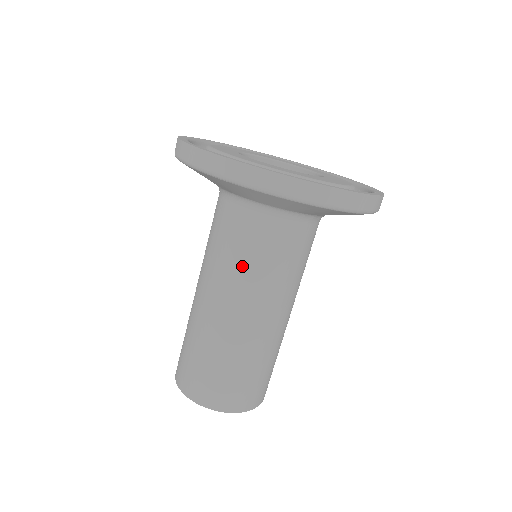
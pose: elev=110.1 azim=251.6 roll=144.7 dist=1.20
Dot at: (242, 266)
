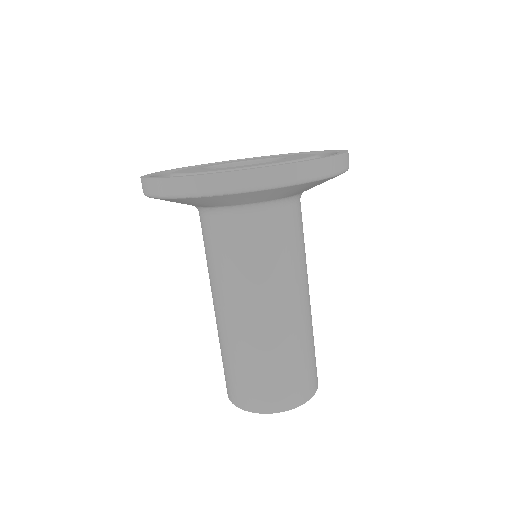
Dot at: (253, 269)
